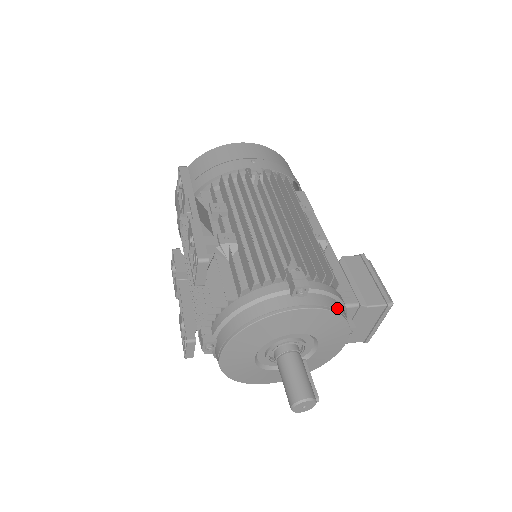
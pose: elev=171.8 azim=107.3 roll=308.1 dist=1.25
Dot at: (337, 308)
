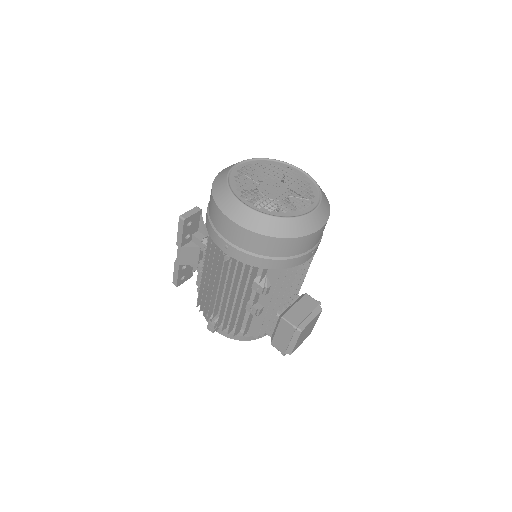
Dot at: (238, 339)
